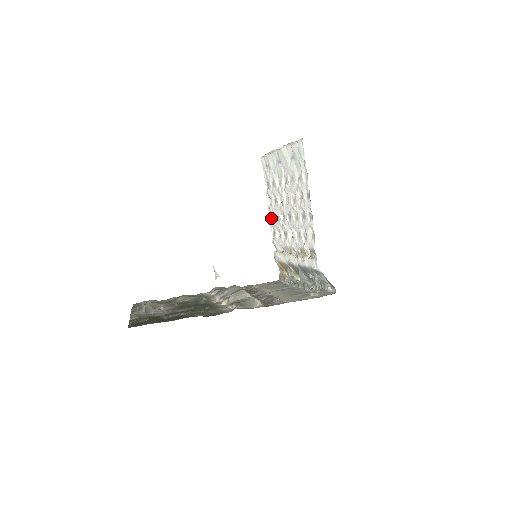
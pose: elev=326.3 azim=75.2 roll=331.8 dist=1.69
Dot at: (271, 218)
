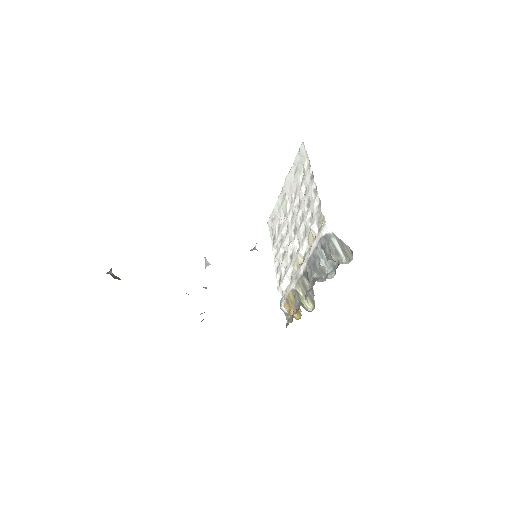
Dot at: (277, 267)
